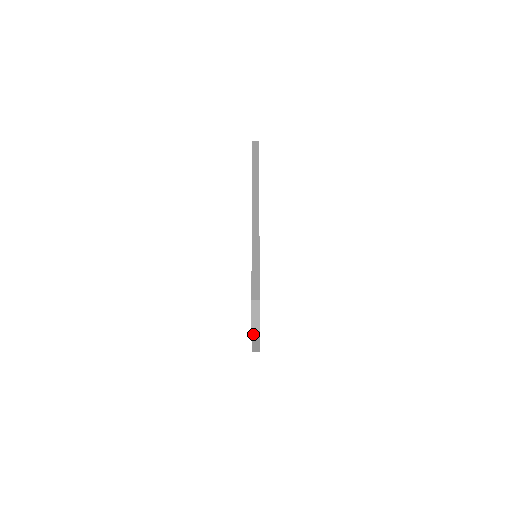
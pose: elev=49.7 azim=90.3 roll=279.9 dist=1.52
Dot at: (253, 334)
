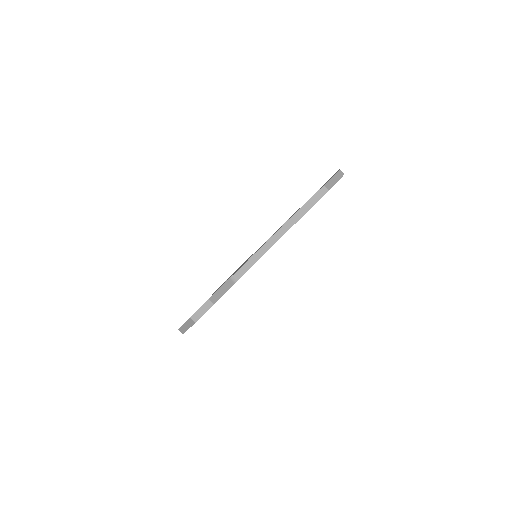
Dot at: (338, 173)
